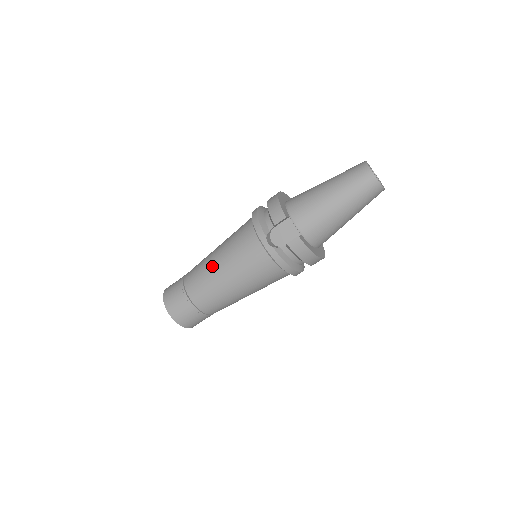
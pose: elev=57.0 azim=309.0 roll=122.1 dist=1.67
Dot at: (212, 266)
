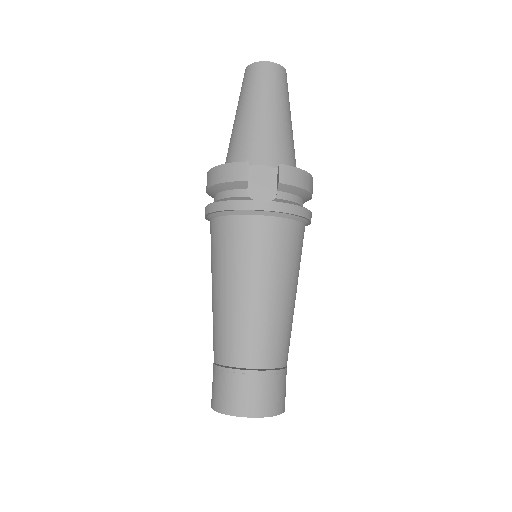
Dot at: (235, 304)
